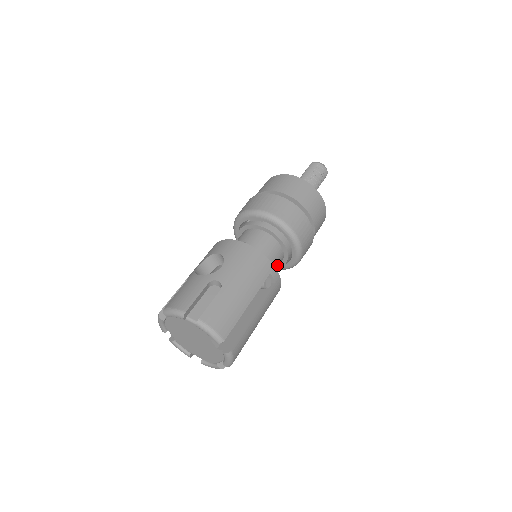
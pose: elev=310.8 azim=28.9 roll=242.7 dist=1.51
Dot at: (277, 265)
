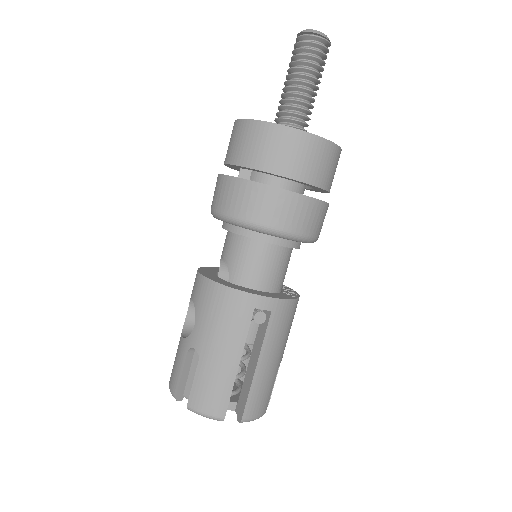
Dot at: (280, 265)
